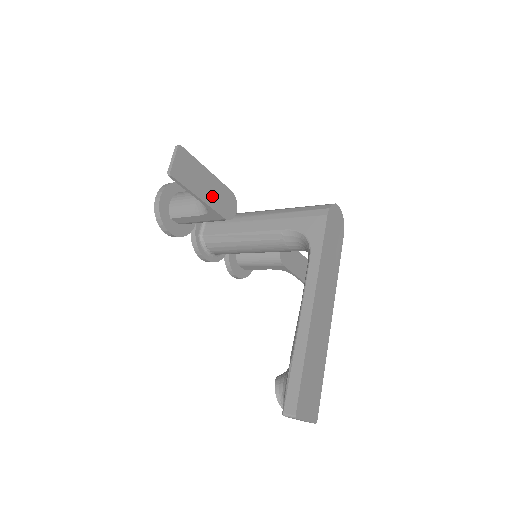
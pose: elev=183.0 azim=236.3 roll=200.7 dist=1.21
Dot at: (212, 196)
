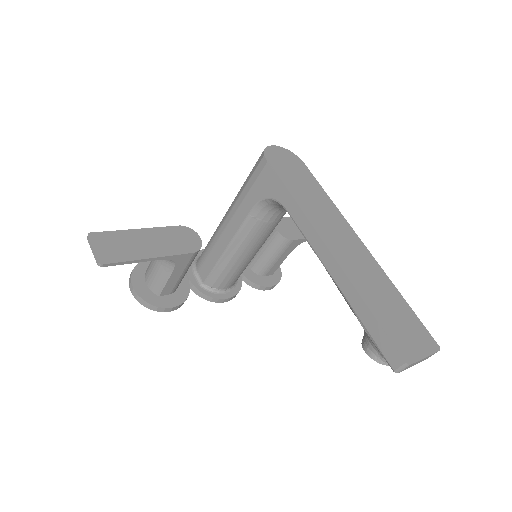
Dot at: (162, 246)
